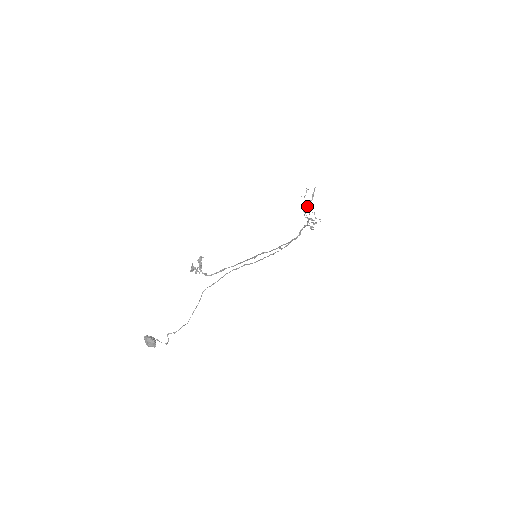
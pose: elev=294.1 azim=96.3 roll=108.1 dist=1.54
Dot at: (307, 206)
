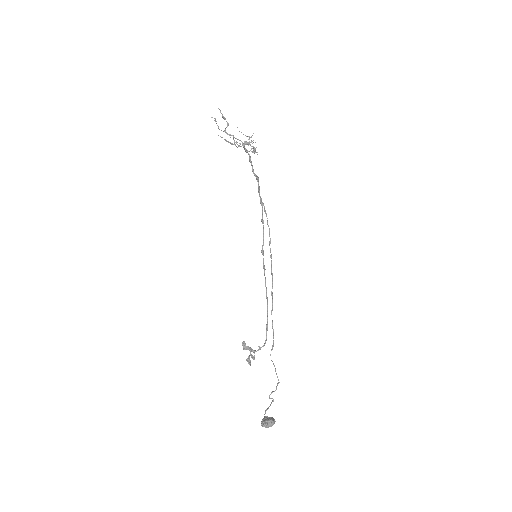
Dot at: (229, 135)
